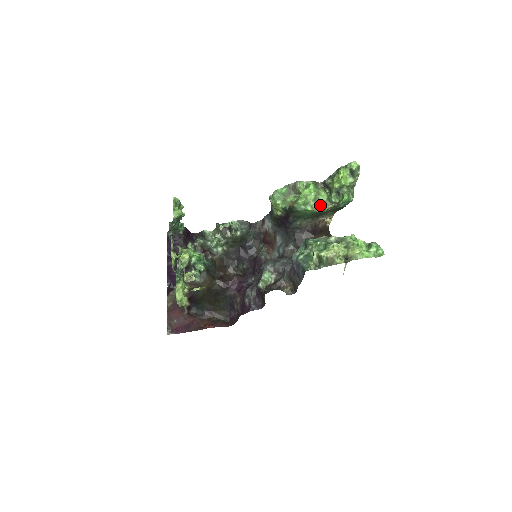
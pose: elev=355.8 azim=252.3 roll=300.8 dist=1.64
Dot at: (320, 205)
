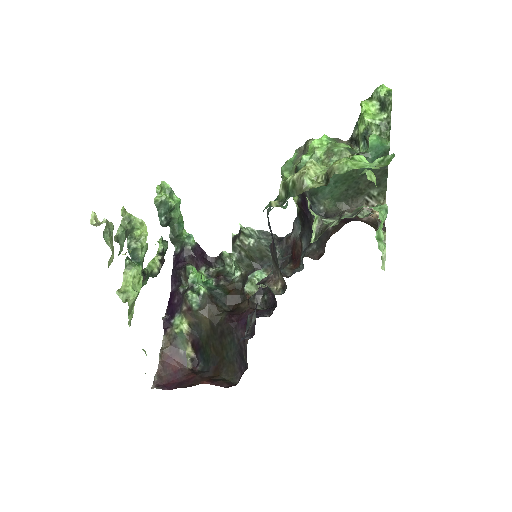
Dot at: (335, 159)
